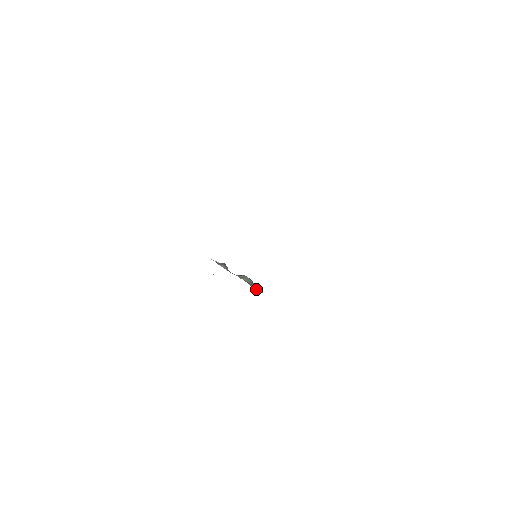
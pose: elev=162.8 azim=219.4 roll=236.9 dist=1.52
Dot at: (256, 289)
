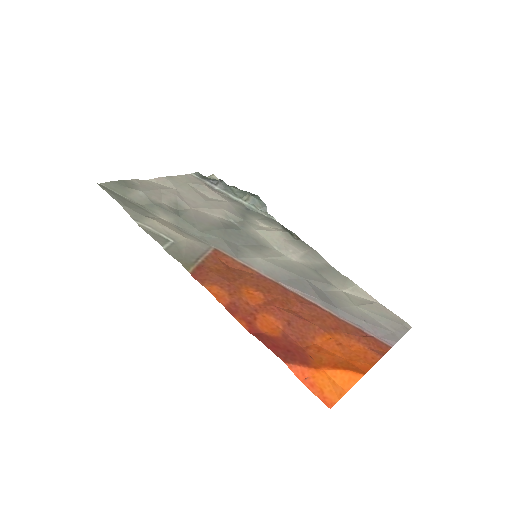
Dot at: (267, 212)
